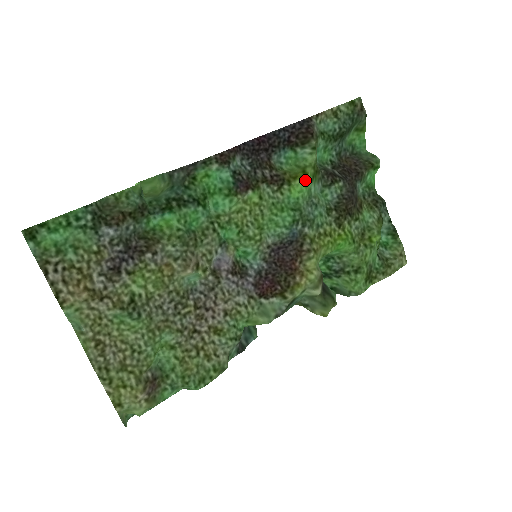
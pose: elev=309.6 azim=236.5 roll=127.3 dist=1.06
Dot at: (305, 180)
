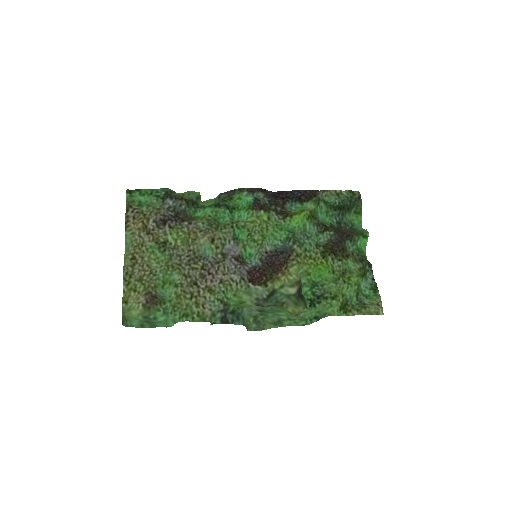
Dot at: (301, 215)
